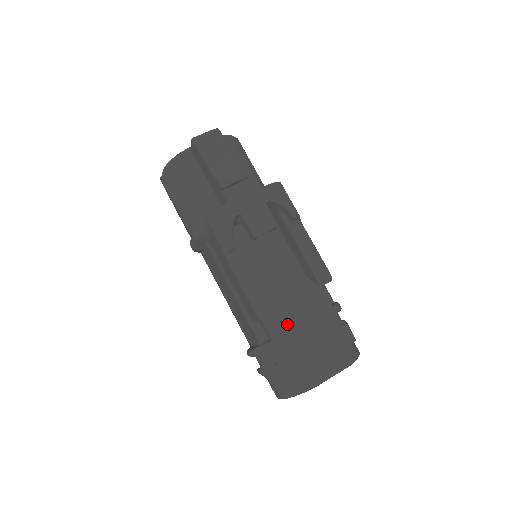
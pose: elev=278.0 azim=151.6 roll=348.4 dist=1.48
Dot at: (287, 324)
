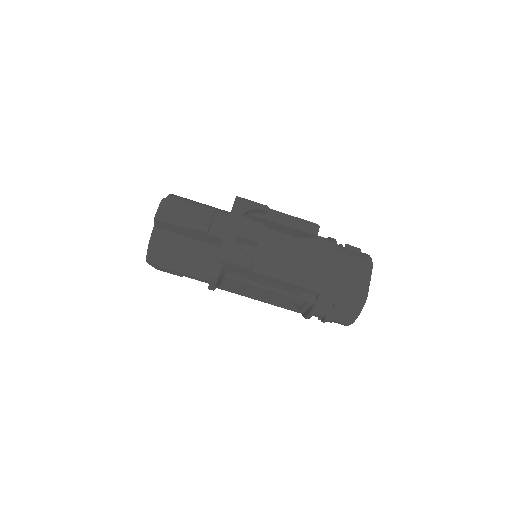
Dot at: (319, 276)
